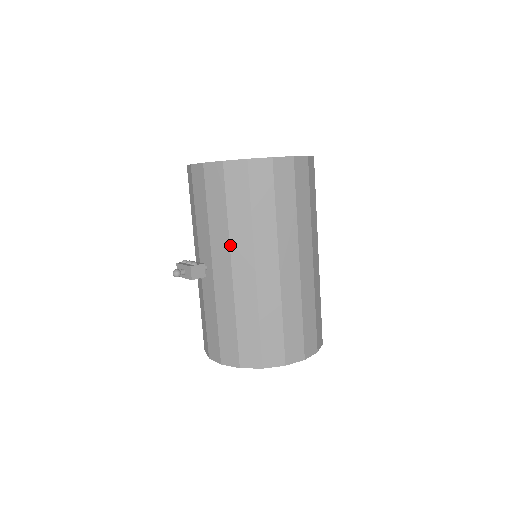
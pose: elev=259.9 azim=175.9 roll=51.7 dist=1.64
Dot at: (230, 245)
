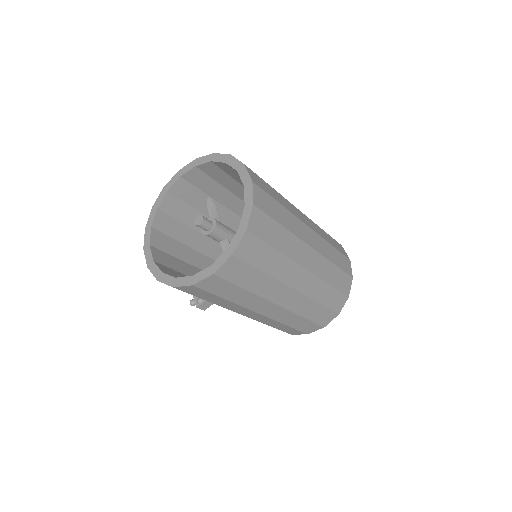
Dot at: occluded
